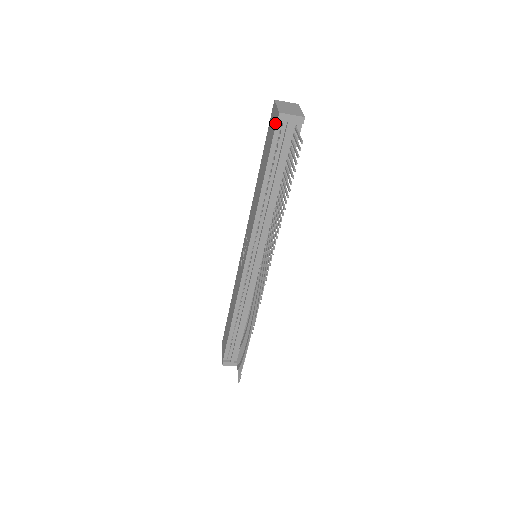
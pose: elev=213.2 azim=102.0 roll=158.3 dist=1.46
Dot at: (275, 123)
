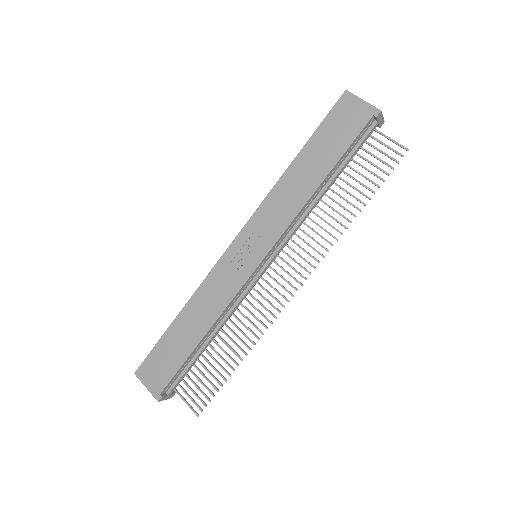
Dot at: (367, 118)
